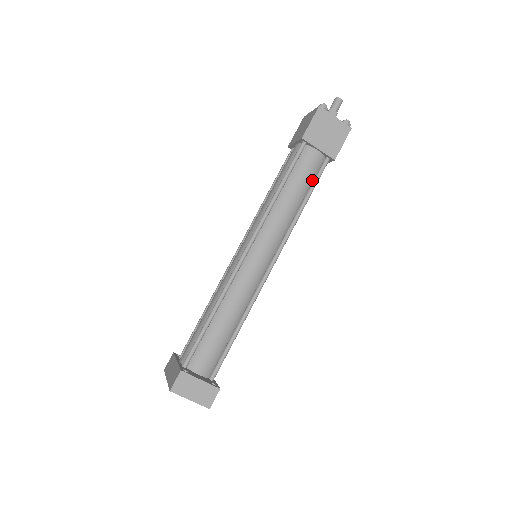
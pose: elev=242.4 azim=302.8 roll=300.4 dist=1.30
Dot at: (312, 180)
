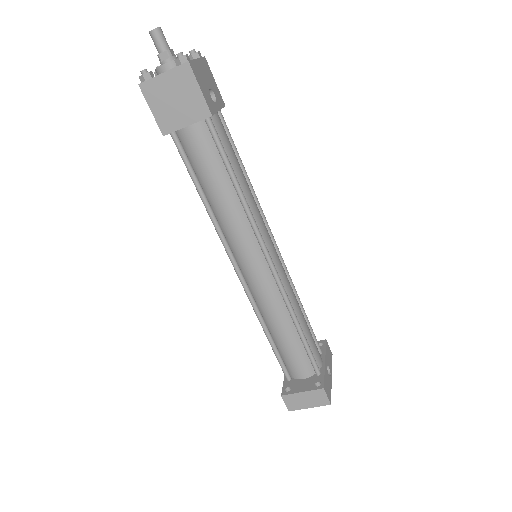
Dot at: (219, 155)
